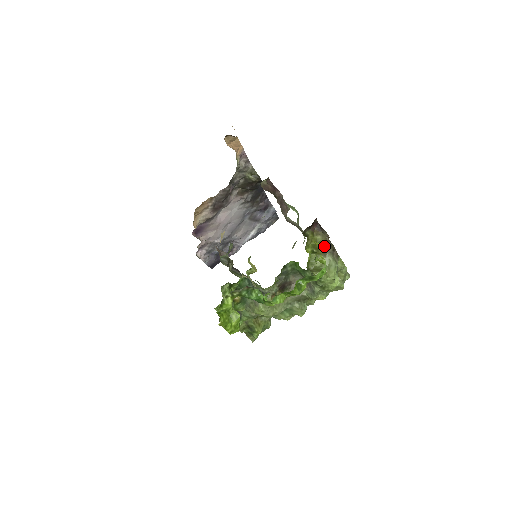
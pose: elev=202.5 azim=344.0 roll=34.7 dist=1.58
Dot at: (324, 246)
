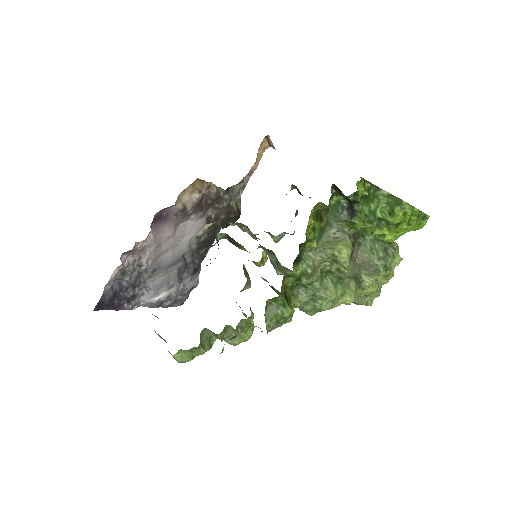
Dot at: occluded
